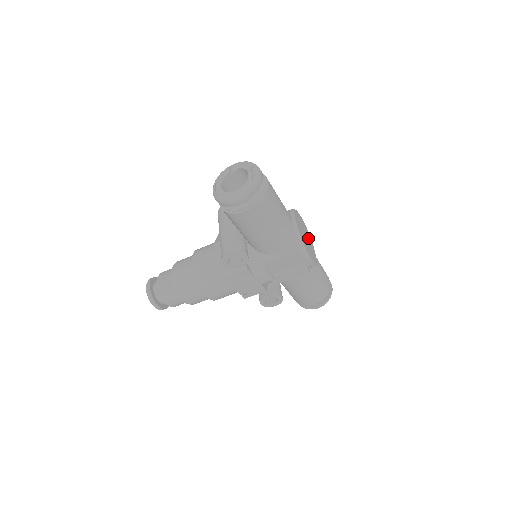
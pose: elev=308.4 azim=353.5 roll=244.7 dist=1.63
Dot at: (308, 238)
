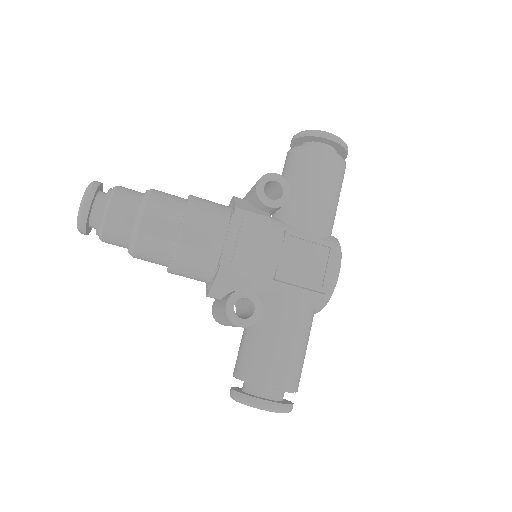
Dot at: occluded
